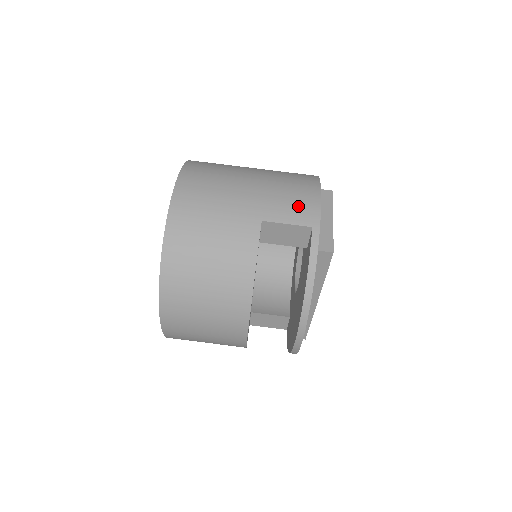
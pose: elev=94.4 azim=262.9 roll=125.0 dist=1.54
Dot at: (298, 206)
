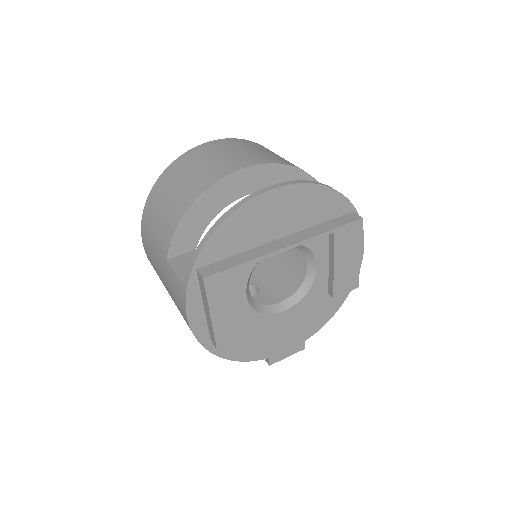
Dot at: occluded
